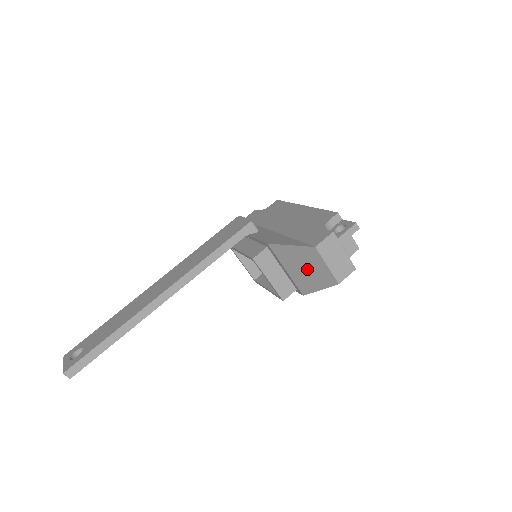
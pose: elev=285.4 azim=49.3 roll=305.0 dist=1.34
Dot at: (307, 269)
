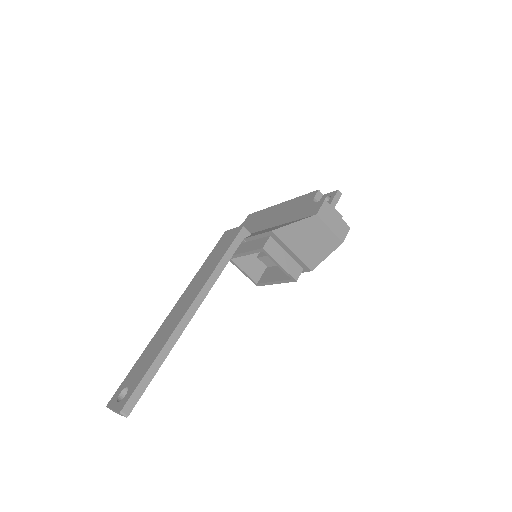
Dot at: (312, 241)
